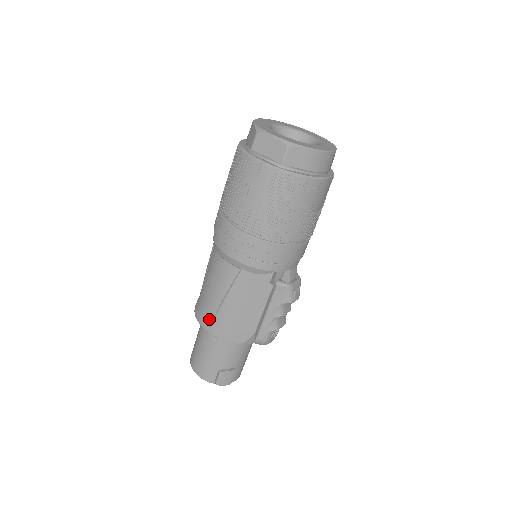
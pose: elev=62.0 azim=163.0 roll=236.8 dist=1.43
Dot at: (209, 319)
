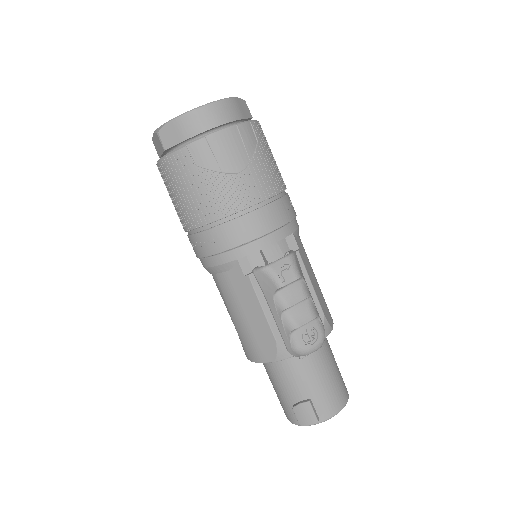
Dot at: occluded
